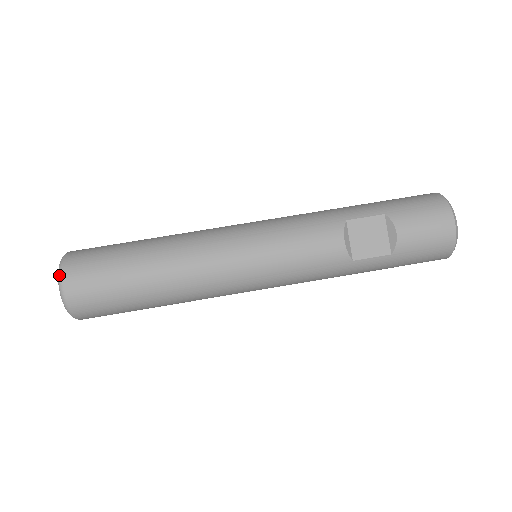
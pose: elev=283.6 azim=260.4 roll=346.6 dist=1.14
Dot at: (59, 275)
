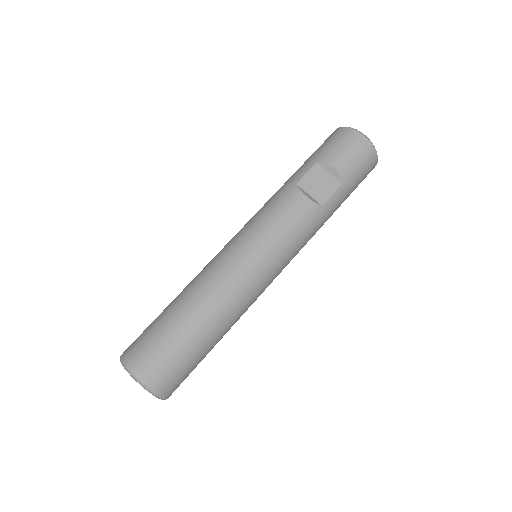
Dot at: (129, 371)
